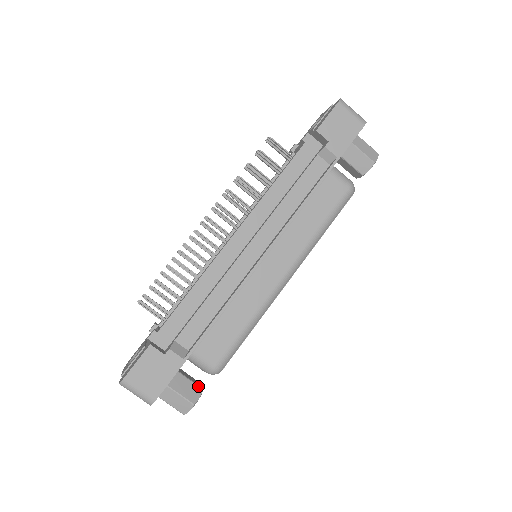
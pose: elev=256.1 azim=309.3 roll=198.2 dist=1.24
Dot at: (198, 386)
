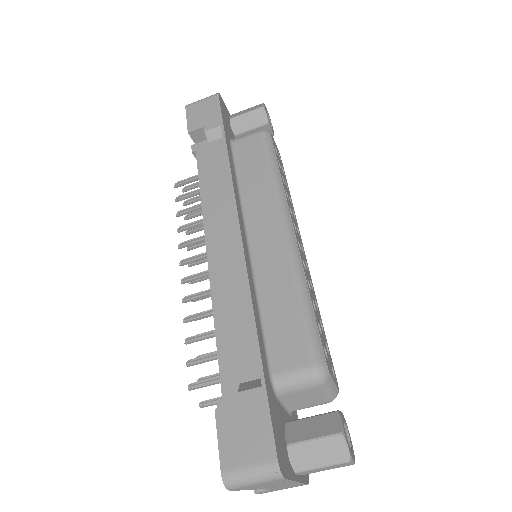
Dot at: (329, 413)
